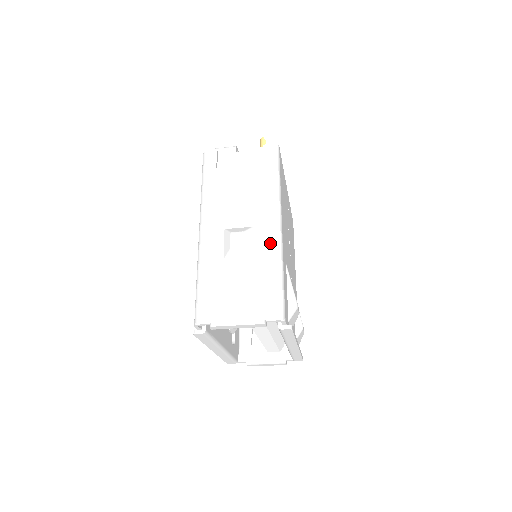
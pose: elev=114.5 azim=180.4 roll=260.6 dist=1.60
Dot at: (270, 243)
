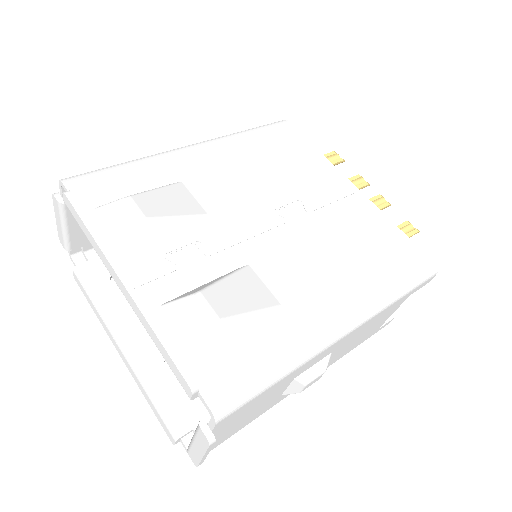
Dot at: occluded
